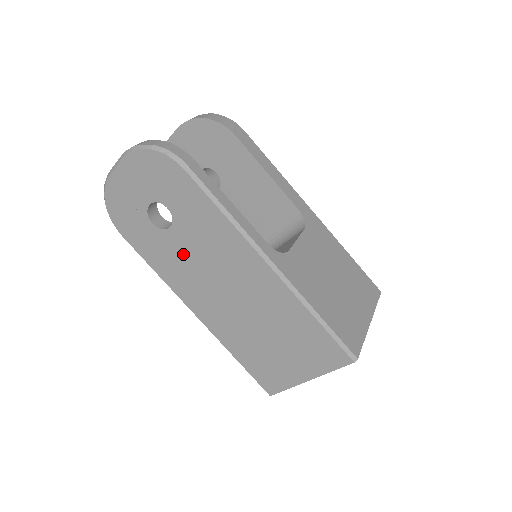
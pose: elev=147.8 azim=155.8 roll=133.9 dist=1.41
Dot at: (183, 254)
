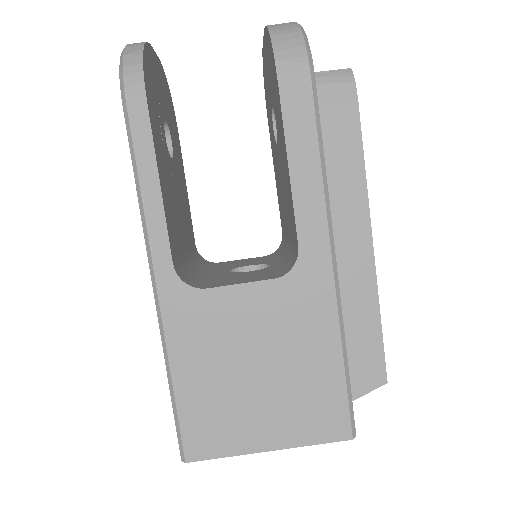
Dot at: occluded
